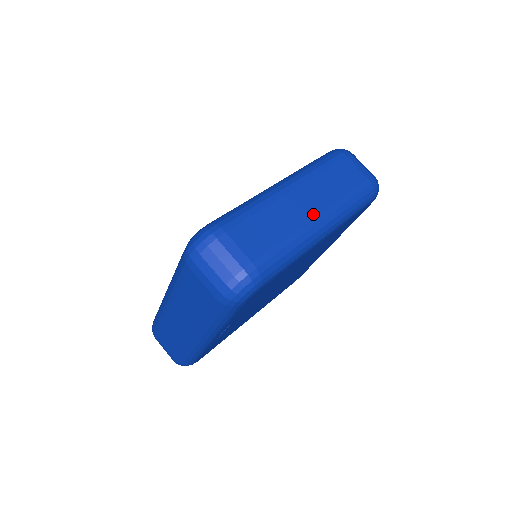
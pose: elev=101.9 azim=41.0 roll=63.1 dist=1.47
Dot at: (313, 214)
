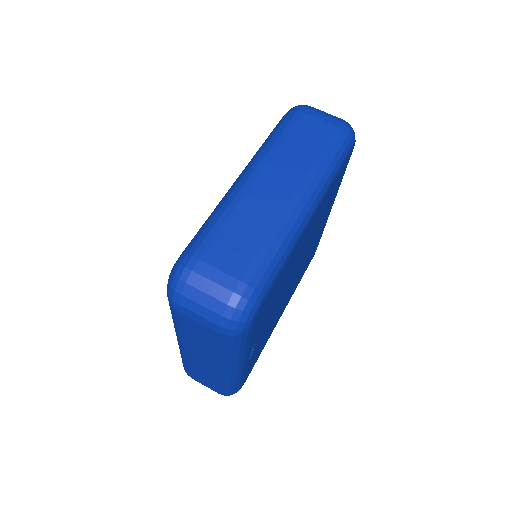
Dot at: (289, 195)
